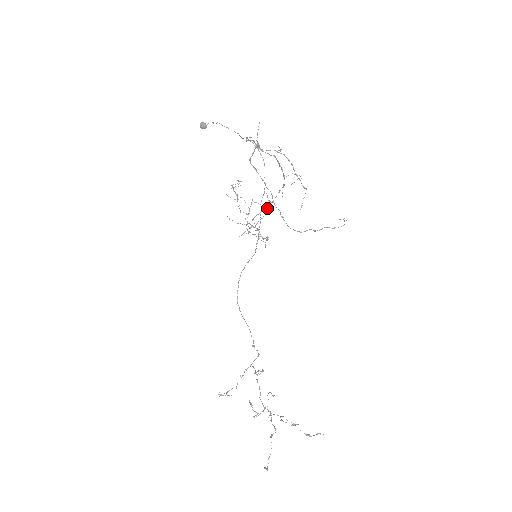
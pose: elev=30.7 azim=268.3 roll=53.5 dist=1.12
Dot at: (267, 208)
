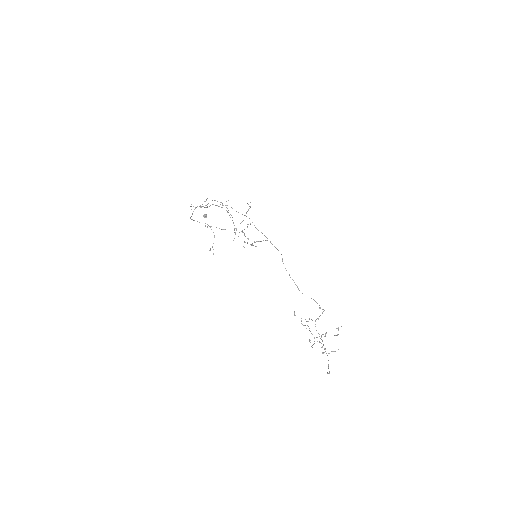
Dot at: (235, 228)
